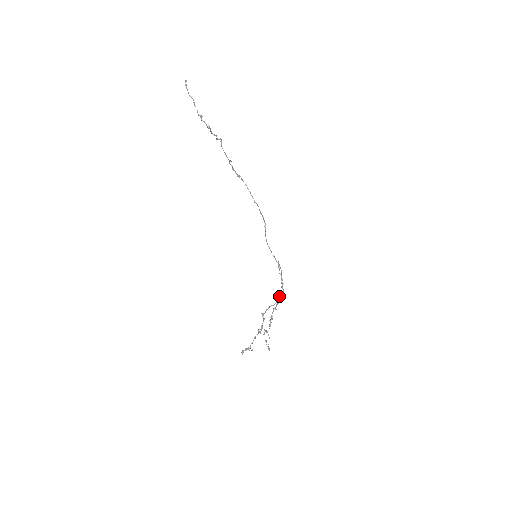
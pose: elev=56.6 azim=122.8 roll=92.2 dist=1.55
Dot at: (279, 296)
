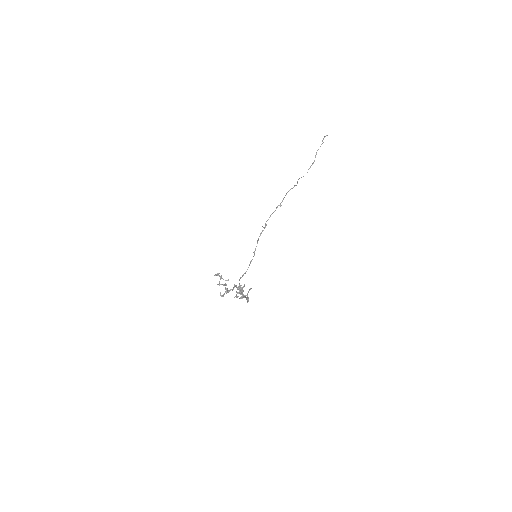
Dot at: occluded
